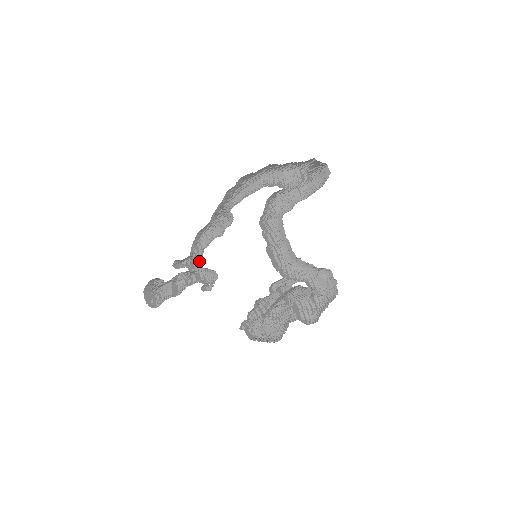
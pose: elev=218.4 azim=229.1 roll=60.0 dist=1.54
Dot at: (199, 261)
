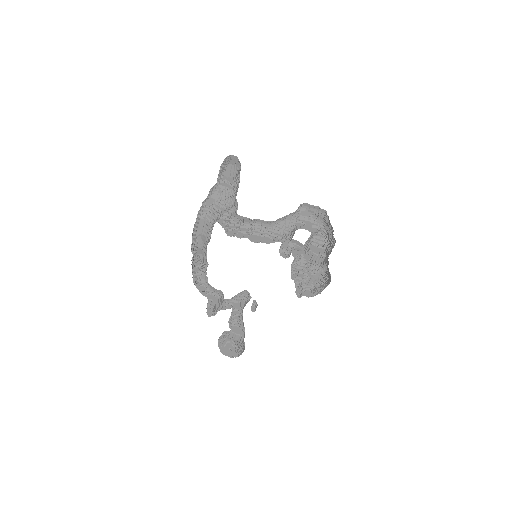
Dot at: (216, 293)
